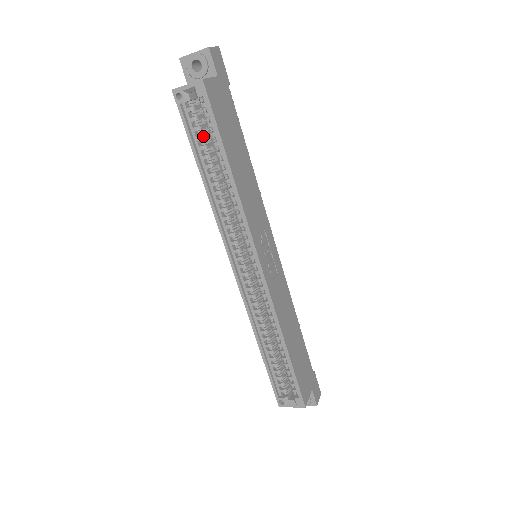
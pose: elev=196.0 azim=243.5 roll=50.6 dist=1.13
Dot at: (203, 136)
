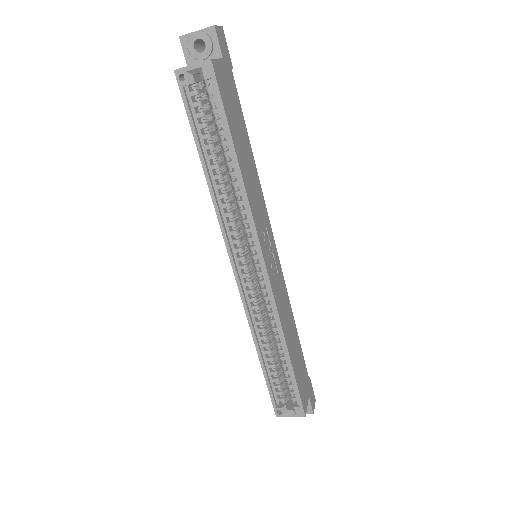
Dot at: (207, 123)
